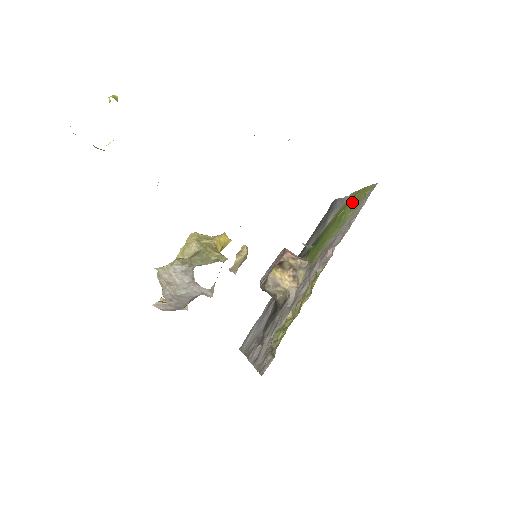
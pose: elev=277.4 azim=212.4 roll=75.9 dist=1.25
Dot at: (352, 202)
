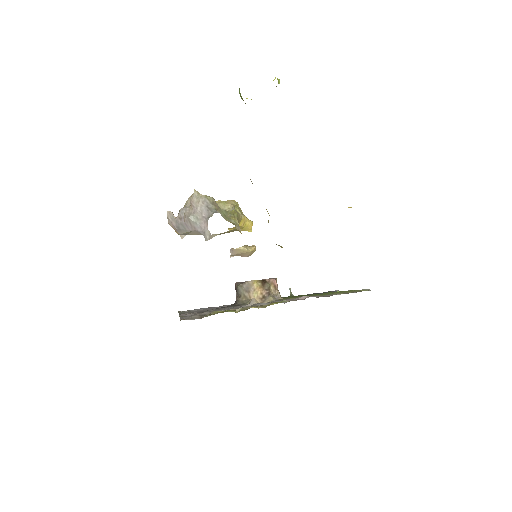
Dot at: occluded
